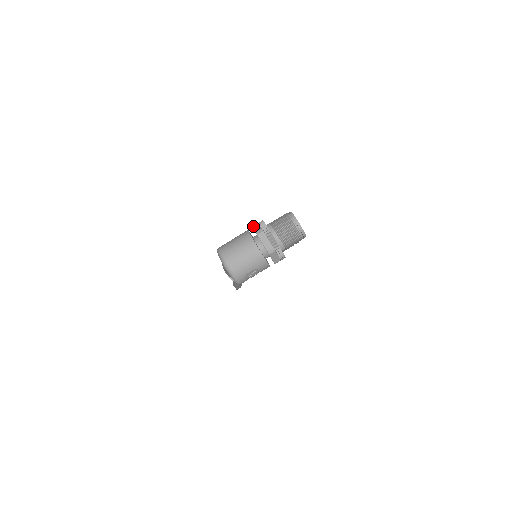
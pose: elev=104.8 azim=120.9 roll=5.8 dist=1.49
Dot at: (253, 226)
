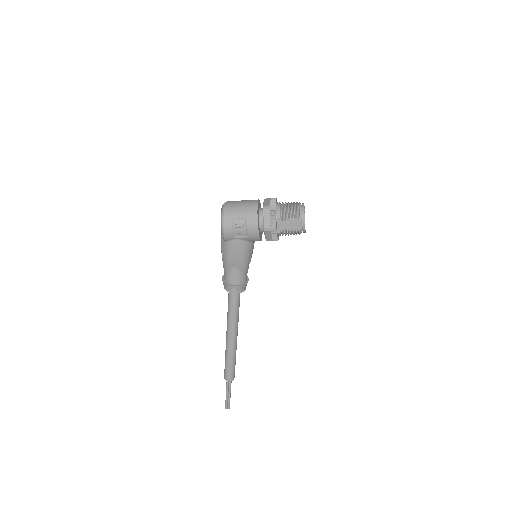
Dot at: occluded
